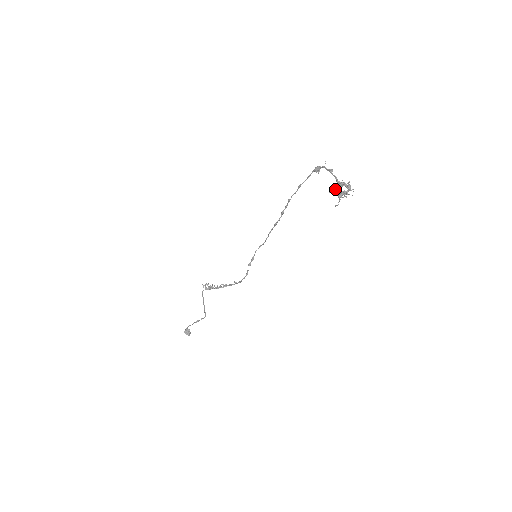
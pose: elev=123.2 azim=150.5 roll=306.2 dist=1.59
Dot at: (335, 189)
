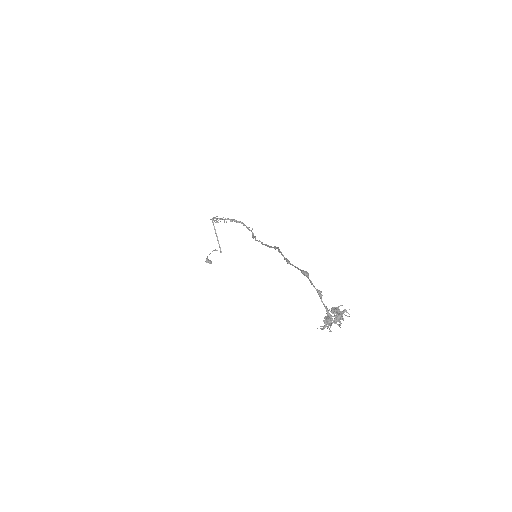
Dot at: (324, 321)
